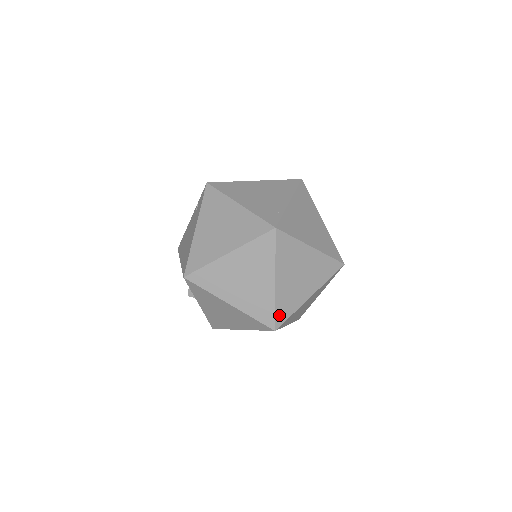
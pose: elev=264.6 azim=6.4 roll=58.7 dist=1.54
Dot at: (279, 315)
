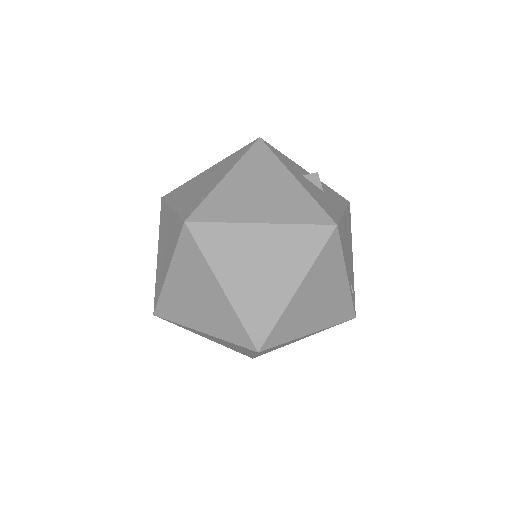
Dot at: (253, 330)
